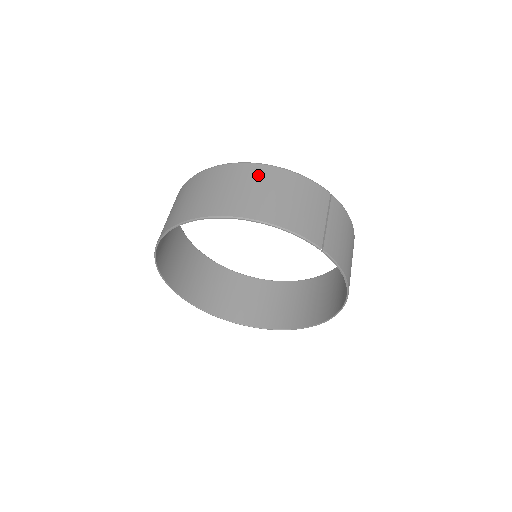
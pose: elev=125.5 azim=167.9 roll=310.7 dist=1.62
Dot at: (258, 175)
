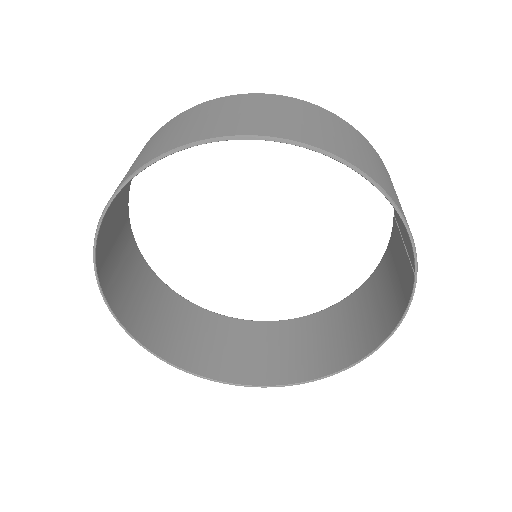
Dot at: (358, 137)
